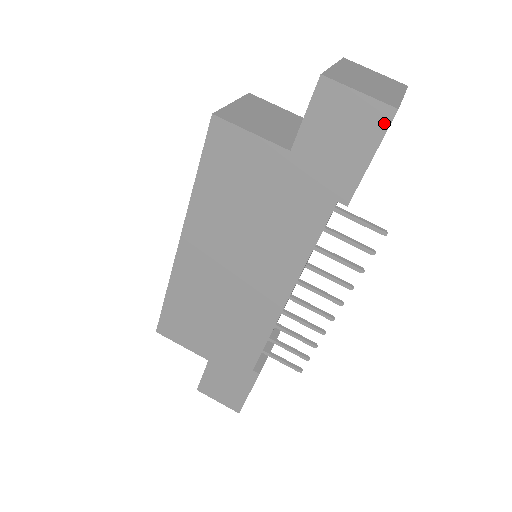
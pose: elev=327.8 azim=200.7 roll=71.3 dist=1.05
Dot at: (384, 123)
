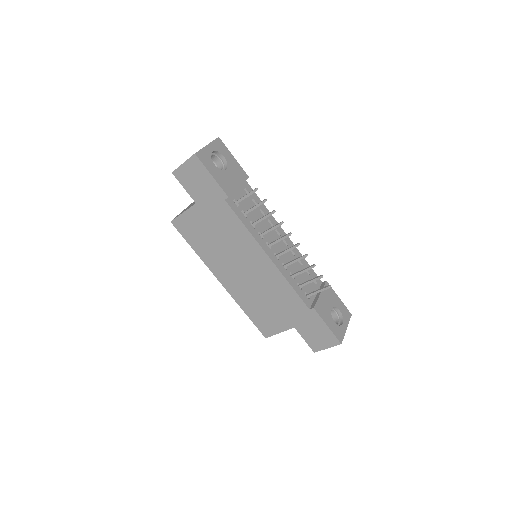
Dot at: (198, 162)
